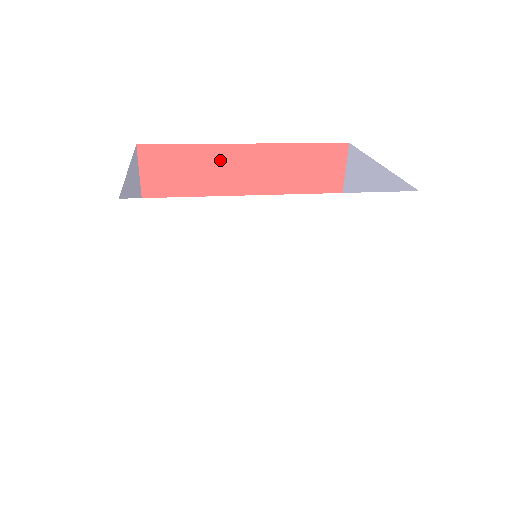
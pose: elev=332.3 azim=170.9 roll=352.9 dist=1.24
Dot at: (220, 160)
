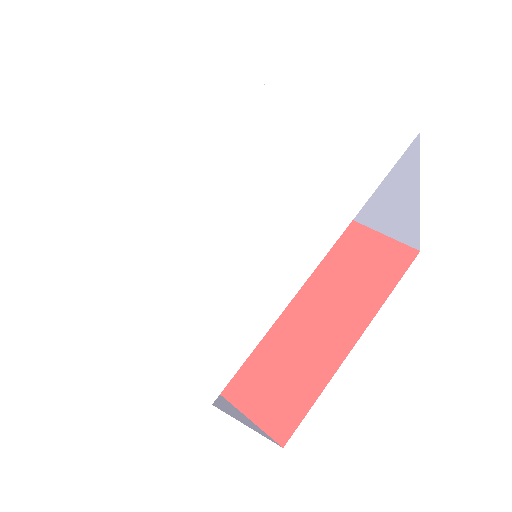
Dot at: occluded
